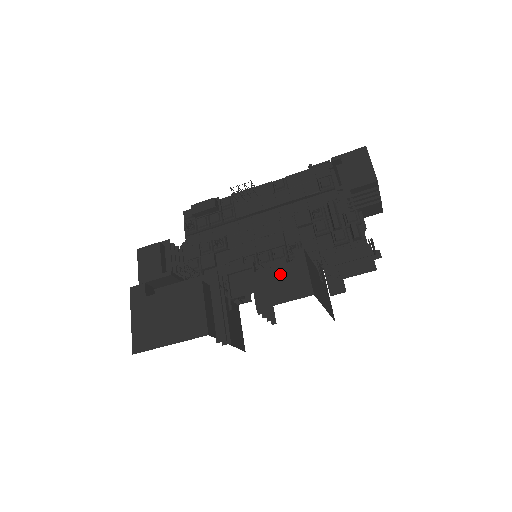
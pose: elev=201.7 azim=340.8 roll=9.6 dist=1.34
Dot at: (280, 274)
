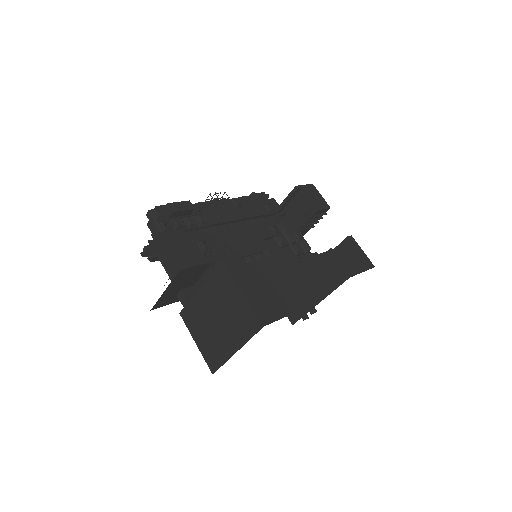
Dot at: (349, 252)
